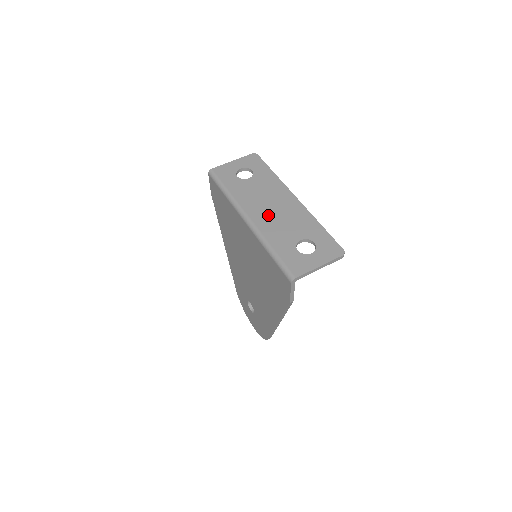
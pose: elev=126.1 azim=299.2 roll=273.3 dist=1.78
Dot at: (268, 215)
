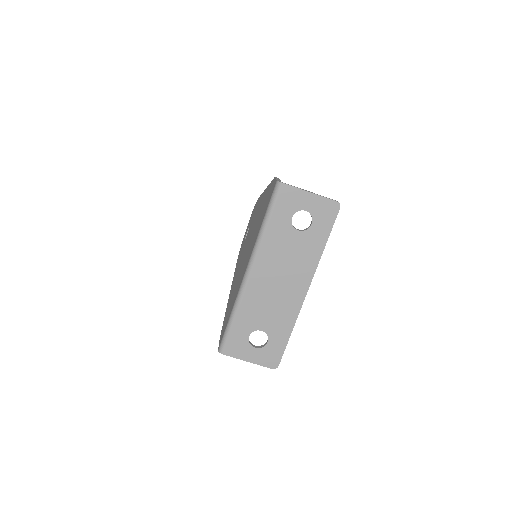
Dot at: (266, 286)
